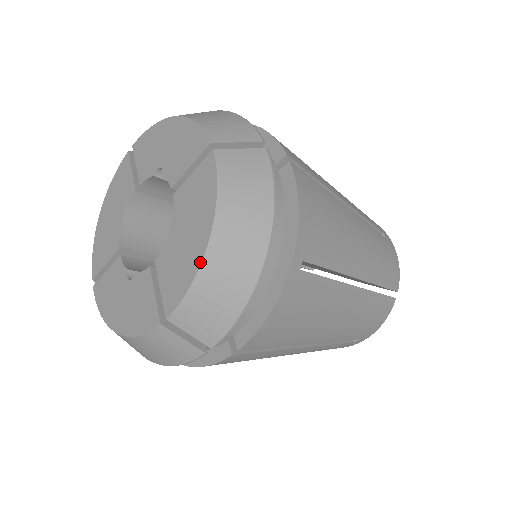
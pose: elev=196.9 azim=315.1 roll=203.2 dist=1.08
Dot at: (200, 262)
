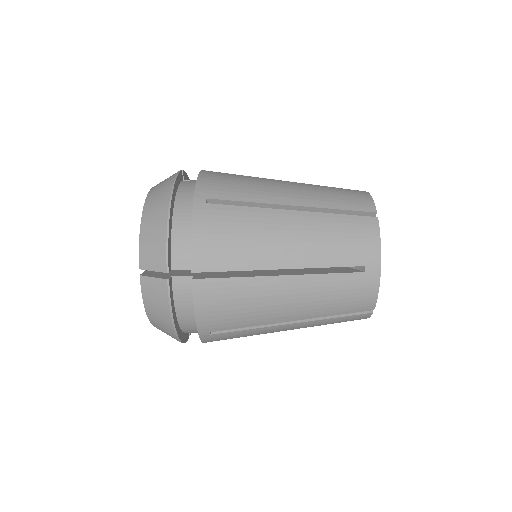
Dot at: (140, 225)
